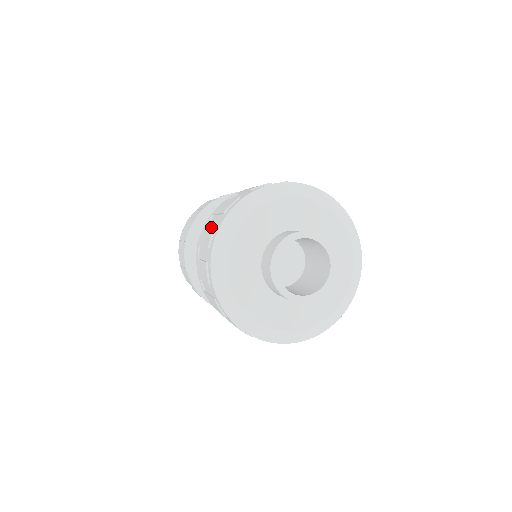
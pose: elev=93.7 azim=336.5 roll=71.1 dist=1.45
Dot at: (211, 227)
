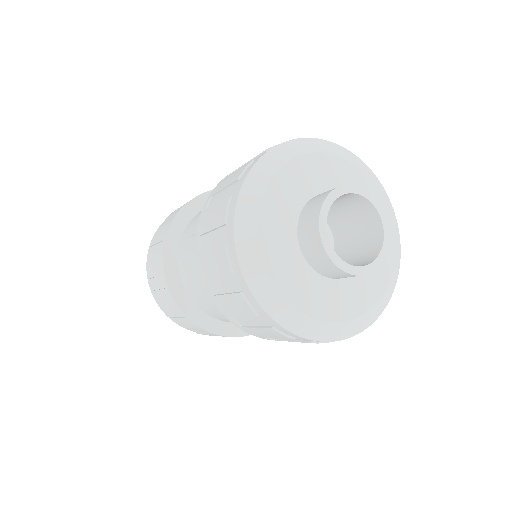
Dot at: (220, 202)
